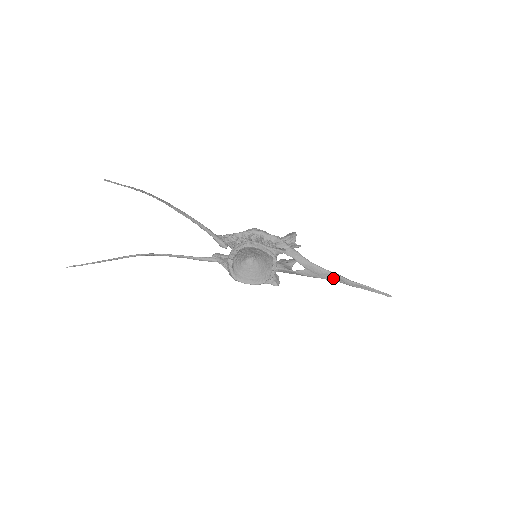
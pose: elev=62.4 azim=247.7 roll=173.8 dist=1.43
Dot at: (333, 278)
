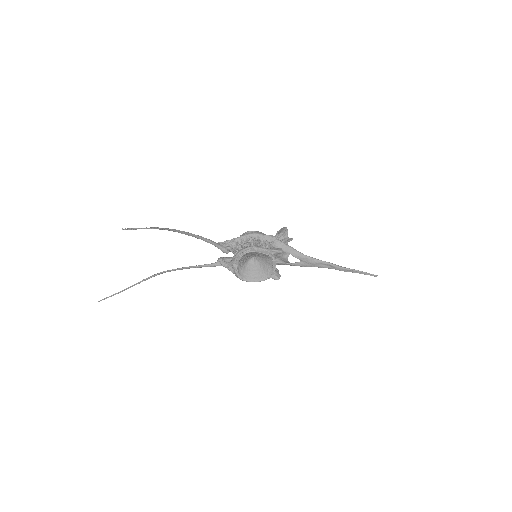
Dot at: (326, 266)
